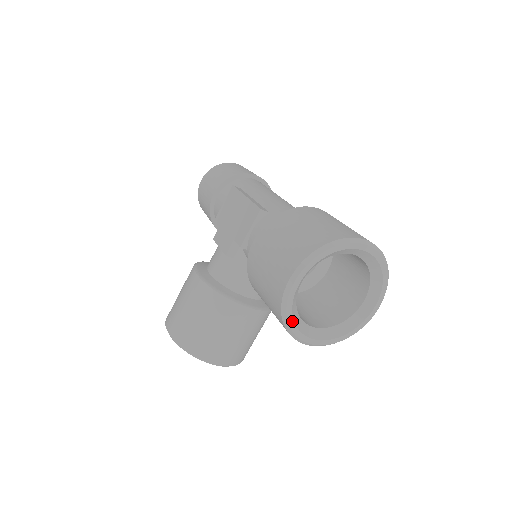
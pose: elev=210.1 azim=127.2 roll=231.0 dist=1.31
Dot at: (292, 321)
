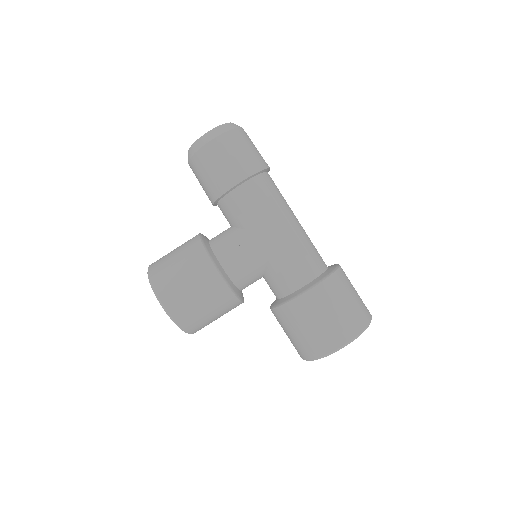
Dot at: occluded
